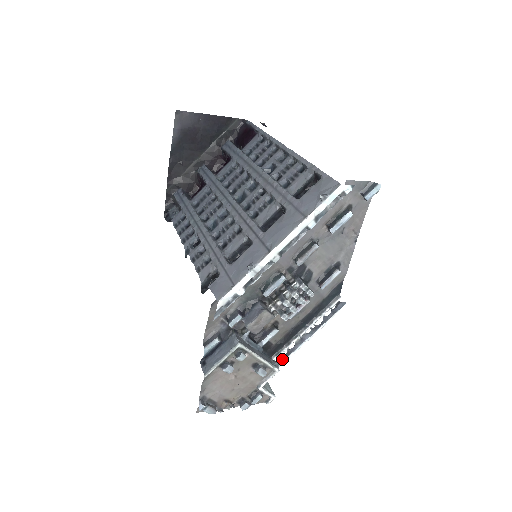
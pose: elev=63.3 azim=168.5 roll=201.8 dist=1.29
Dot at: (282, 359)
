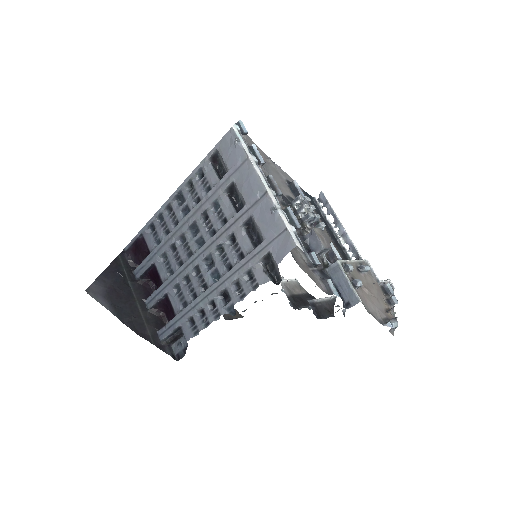
Dot at: (357, 256)
